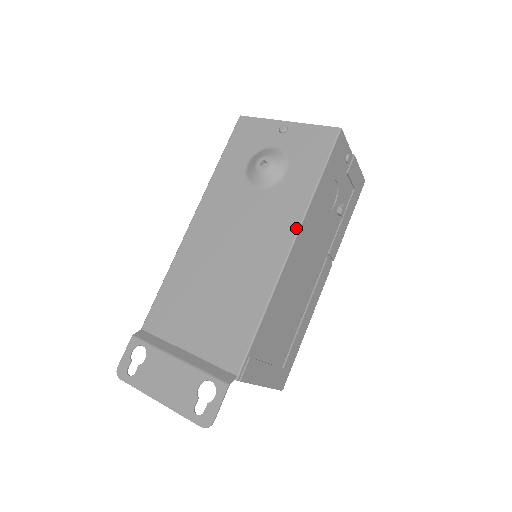
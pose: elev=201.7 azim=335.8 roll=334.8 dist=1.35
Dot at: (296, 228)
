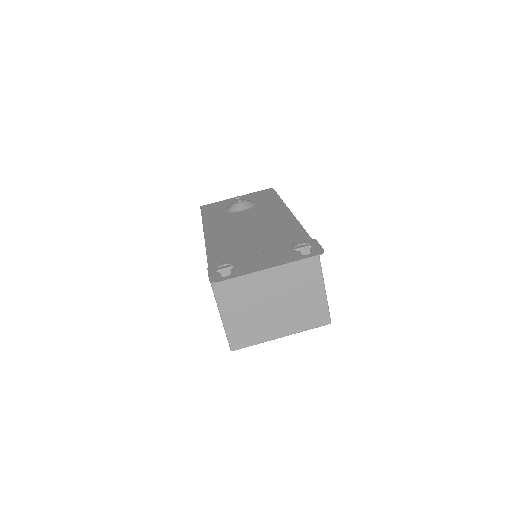
Dot at: (285, 207)
